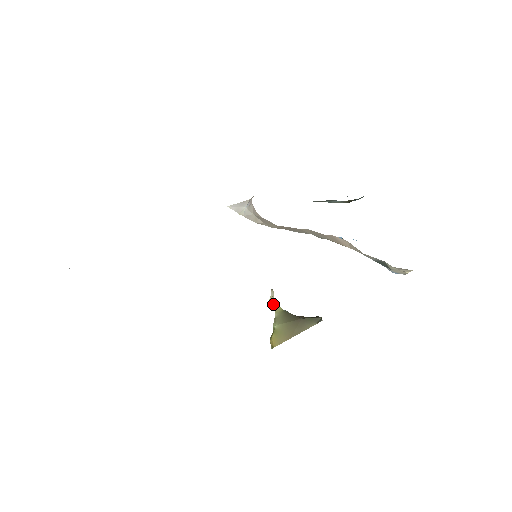
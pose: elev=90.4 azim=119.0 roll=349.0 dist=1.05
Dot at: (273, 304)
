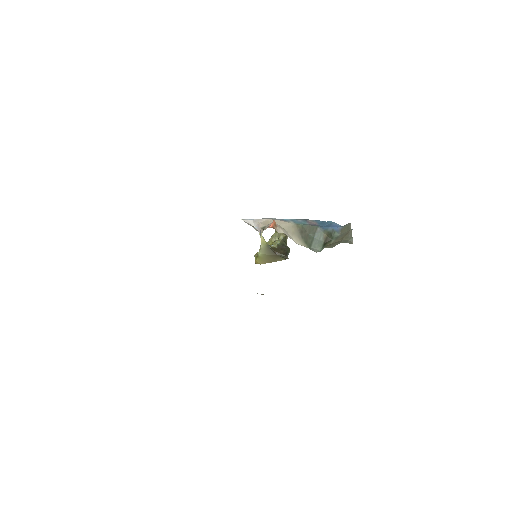
Dot at: (261, 238)
